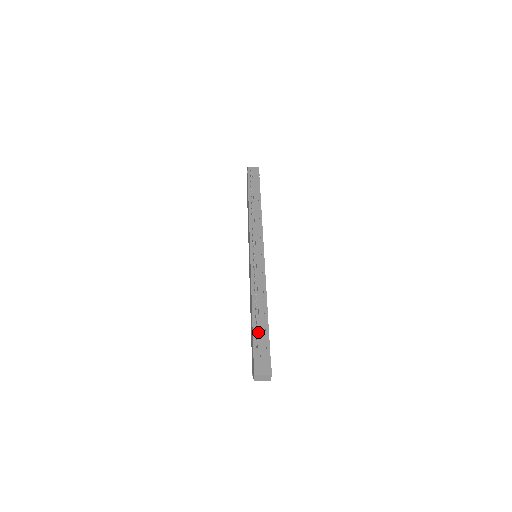
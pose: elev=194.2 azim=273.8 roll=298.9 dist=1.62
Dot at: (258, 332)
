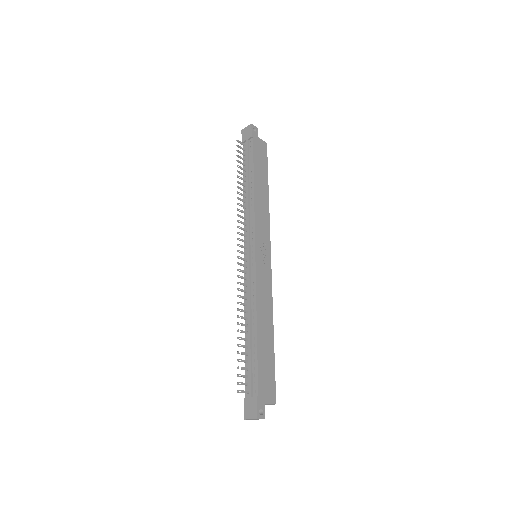
Dot at: (249, 365)
